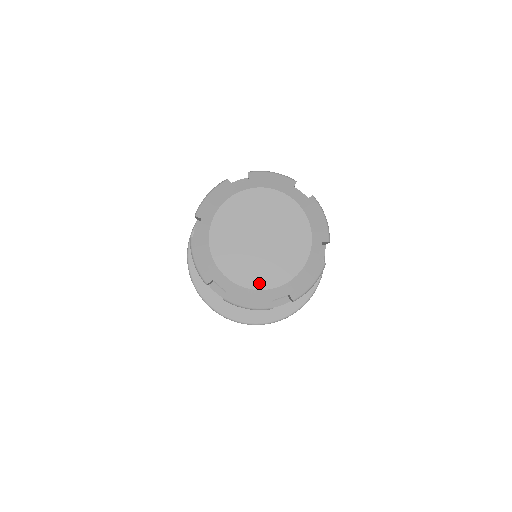
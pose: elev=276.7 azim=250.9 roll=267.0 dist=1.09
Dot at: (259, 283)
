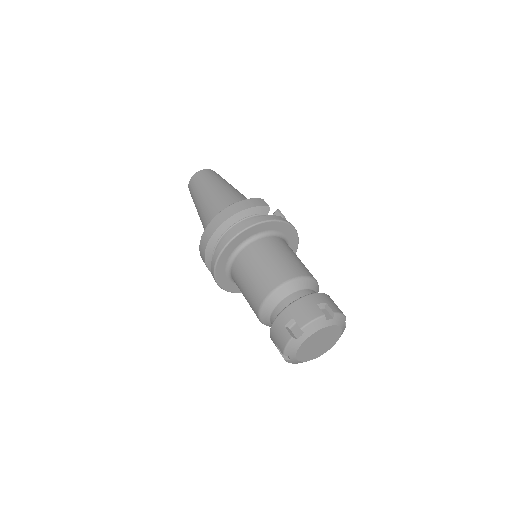
Dot at: (324, 352)
